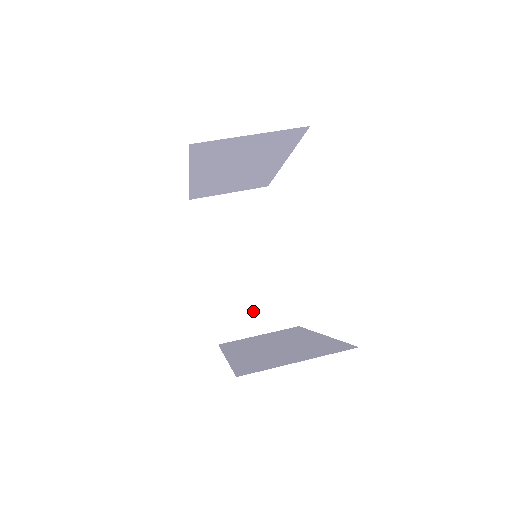
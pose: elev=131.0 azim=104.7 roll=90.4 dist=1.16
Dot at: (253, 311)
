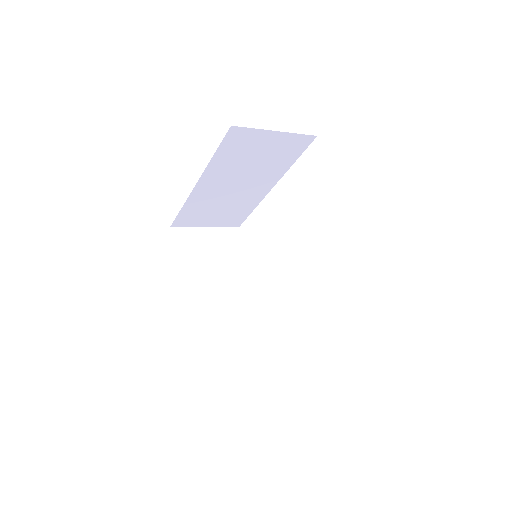
Dot at: (232, 334)
